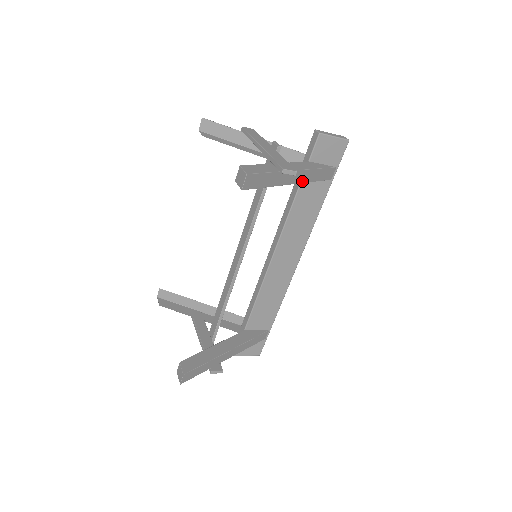
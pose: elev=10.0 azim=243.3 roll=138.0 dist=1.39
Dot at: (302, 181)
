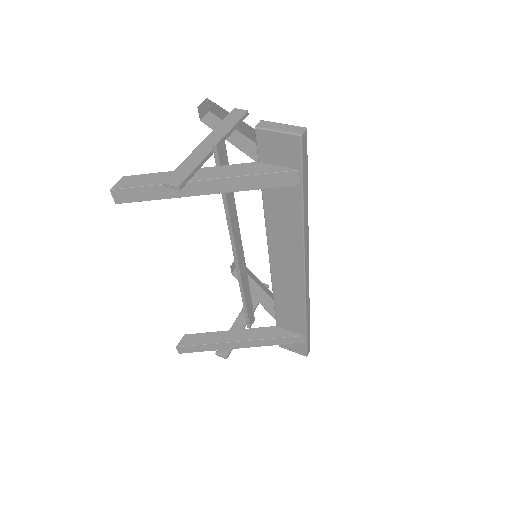
Dot at: (226, 190)
